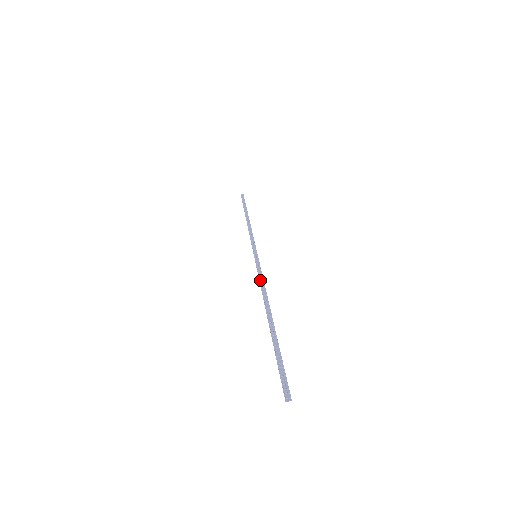
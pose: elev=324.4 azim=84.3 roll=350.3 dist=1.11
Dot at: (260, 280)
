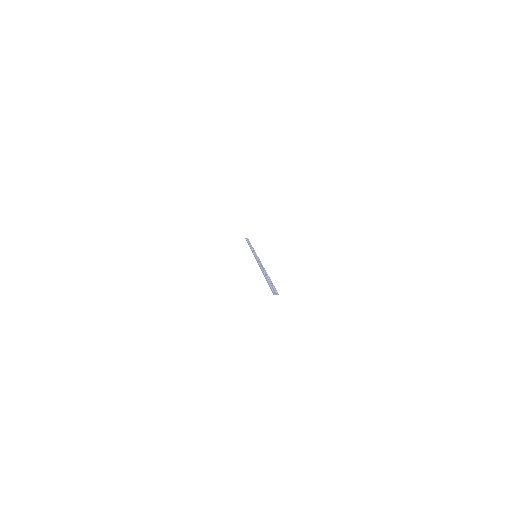
Dot at: (258, 263)
